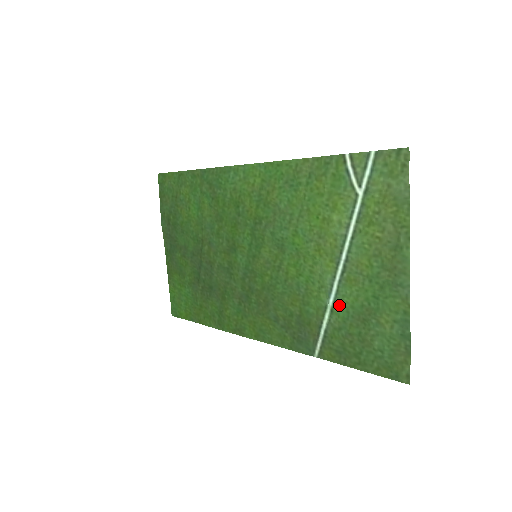
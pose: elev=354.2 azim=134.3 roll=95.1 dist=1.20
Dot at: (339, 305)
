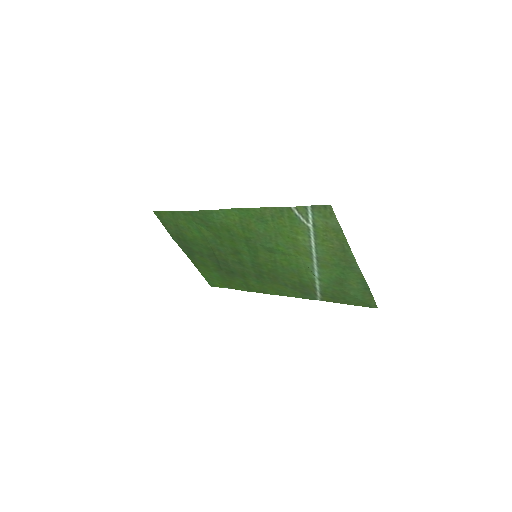
Dot at: (322, 277)
